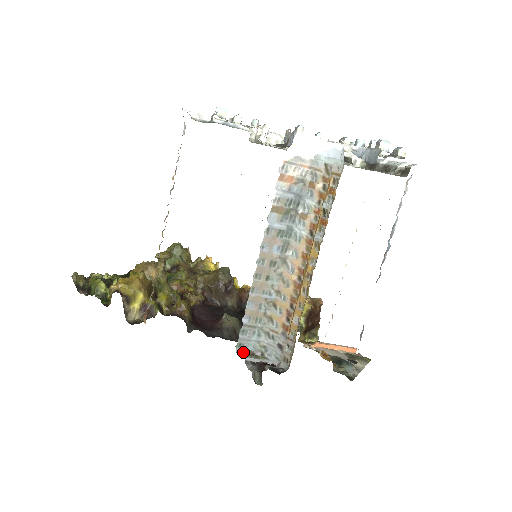
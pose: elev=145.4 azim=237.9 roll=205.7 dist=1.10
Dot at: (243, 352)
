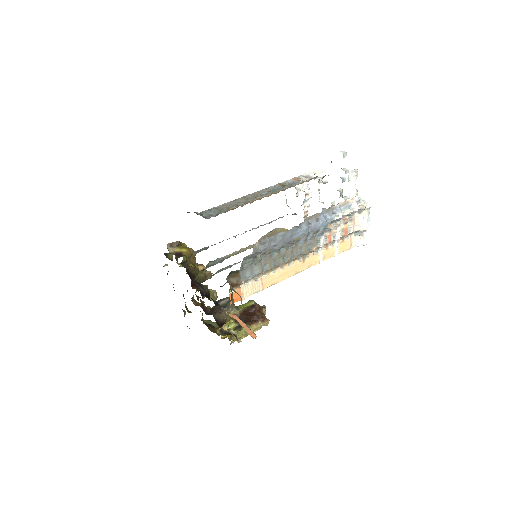
Dot at: occluded
